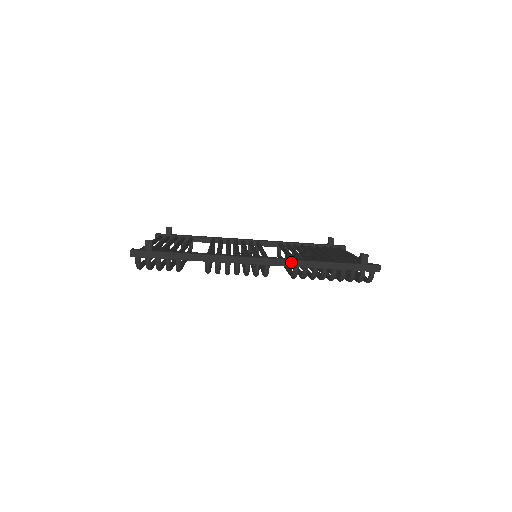
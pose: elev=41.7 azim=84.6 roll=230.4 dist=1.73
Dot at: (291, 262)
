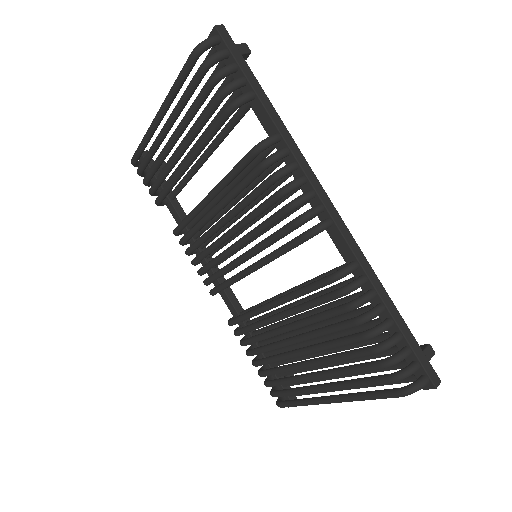
Dot at: (359, 250)
